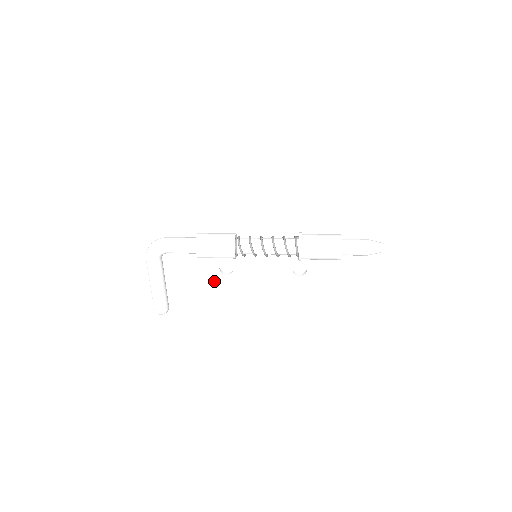
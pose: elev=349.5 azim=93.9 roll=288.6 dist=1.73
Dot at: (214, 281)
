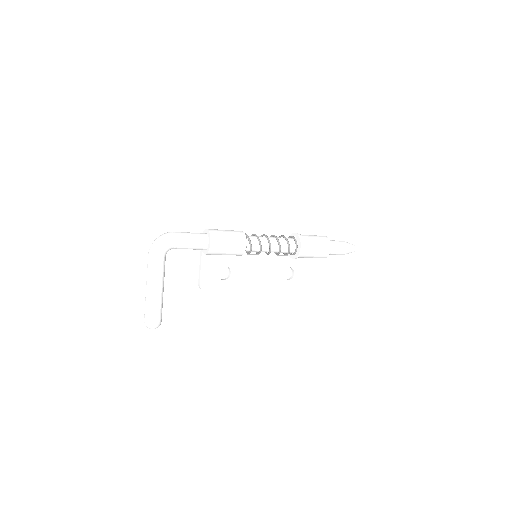
Dot at: (210, 288)
